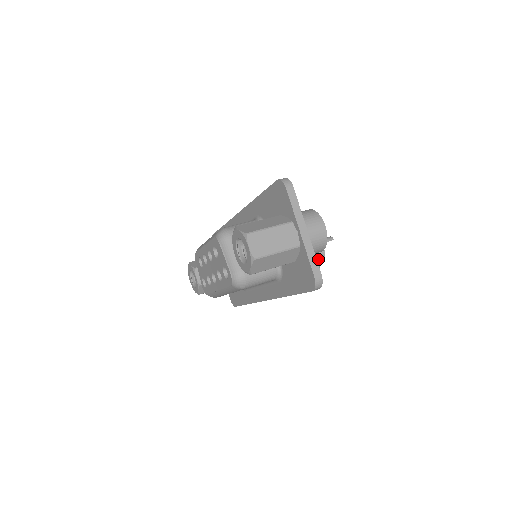
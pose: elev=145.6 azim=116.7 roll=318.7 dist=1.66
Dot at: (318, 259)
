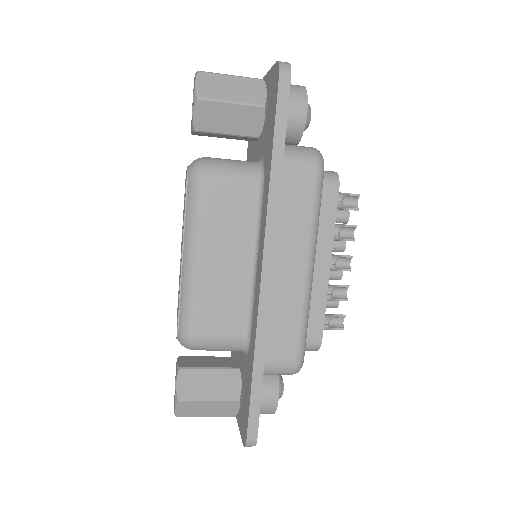
Dot at: (328, 177)
